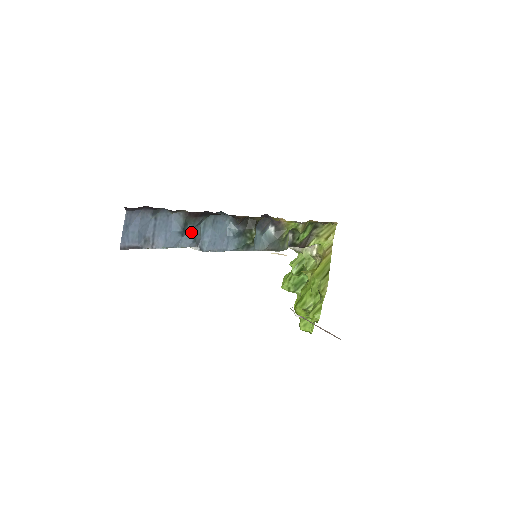
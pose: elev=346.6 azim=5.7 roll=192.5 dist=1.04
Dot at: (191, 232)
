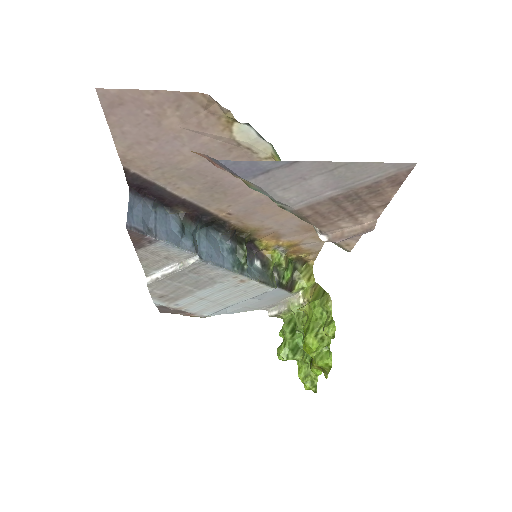
Dot at: (189, 236)
